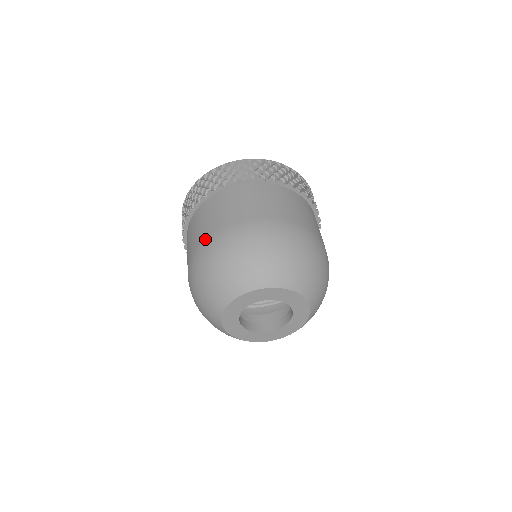
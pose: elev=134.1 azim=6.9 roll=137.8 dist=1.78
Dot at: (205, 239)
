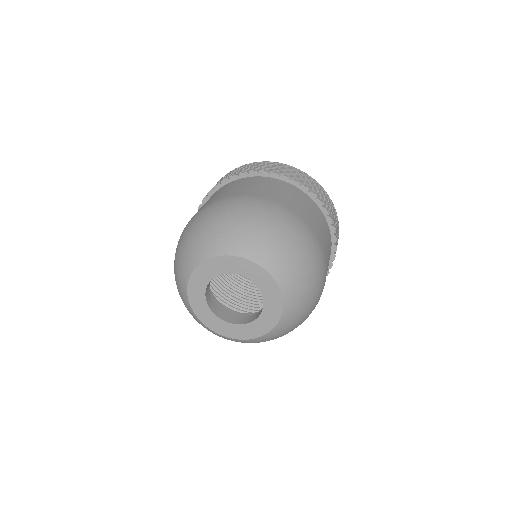
Dot at: occluded
